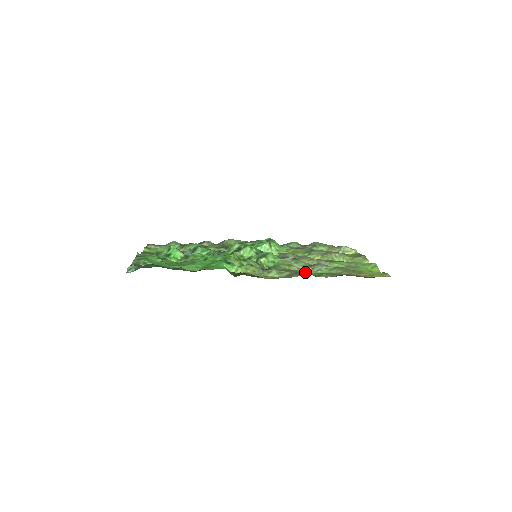
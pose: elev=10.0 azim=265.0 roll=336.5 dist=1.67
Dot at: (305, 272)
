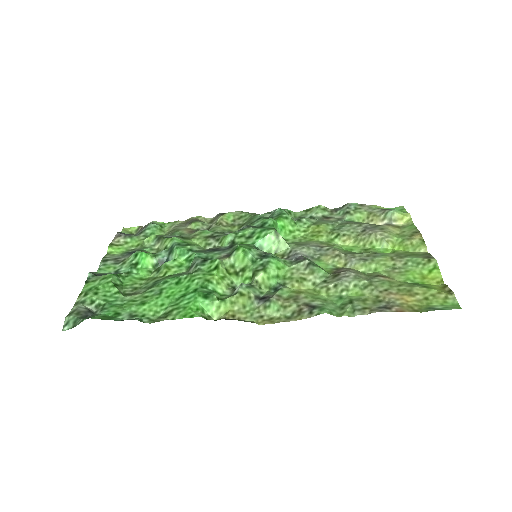
Dot at: (323, 294)
